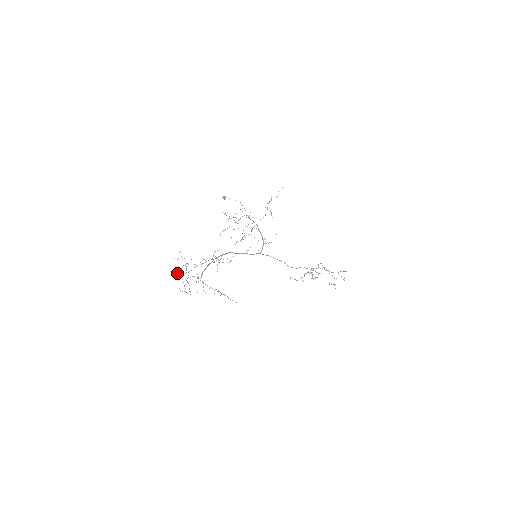
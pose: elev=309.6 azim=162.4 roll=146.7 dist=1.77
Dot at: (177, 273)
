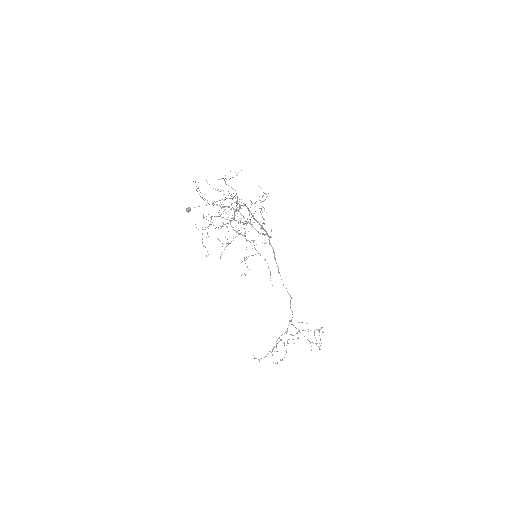
Dot at: occluded
